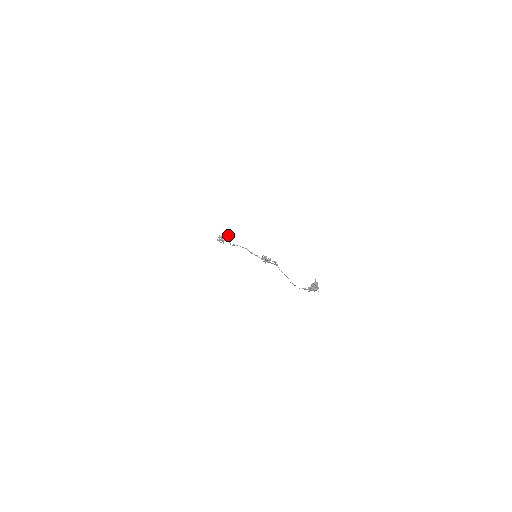
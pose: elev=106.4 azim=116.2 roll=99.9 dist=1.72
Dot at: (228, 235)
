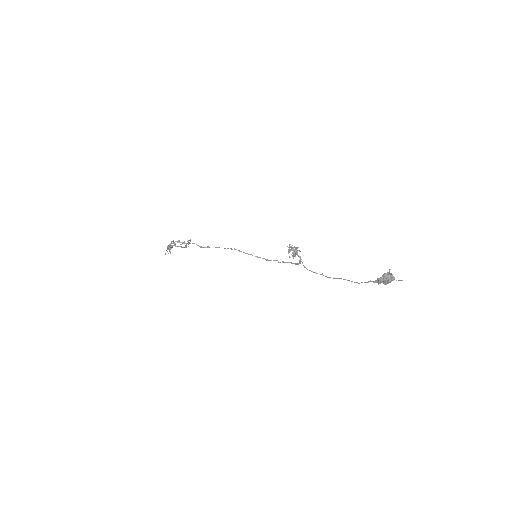
Dot at: occluded
